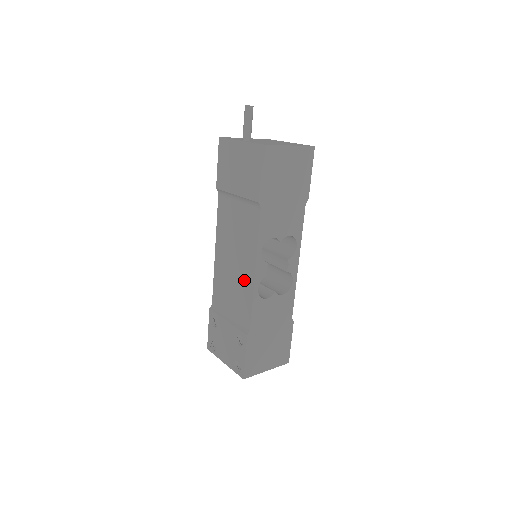
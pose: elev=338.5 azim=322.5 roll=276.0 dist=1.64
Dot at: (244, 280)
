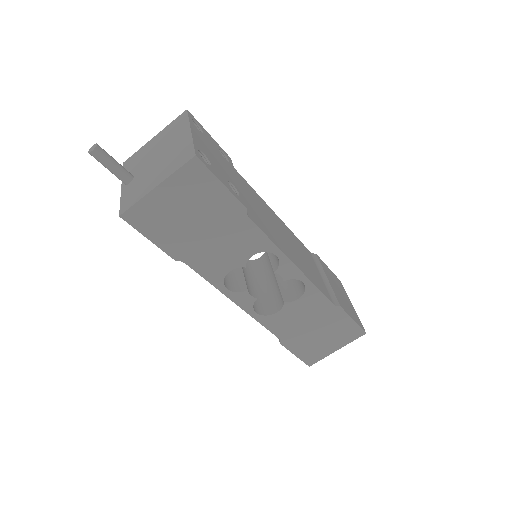
Dot at: occluded
